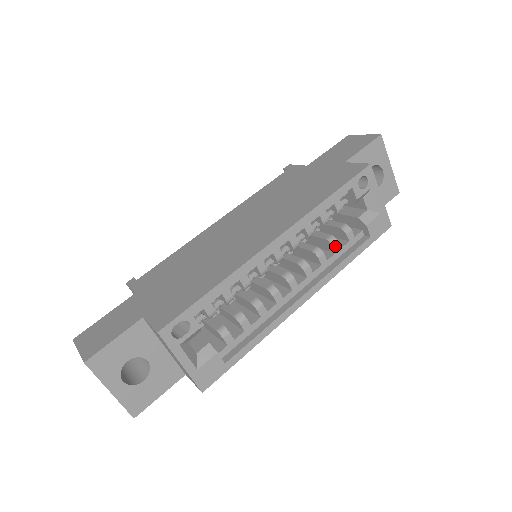
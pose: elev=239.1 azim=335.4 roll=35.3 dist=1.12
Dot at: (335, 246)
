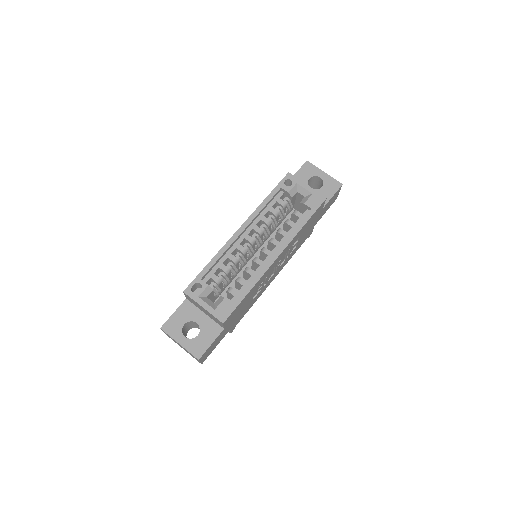
Dot at: (289, 223)
